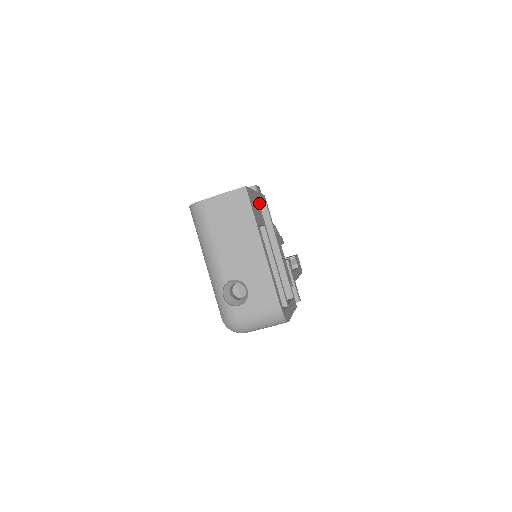
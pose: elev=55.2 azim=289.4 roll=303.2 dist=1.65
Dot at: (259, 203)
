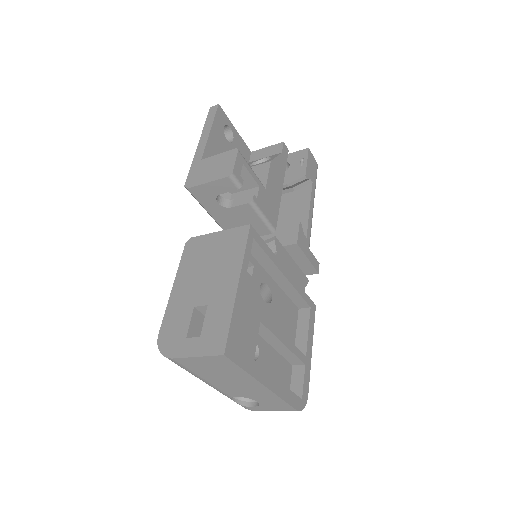
Dot at: occluded
